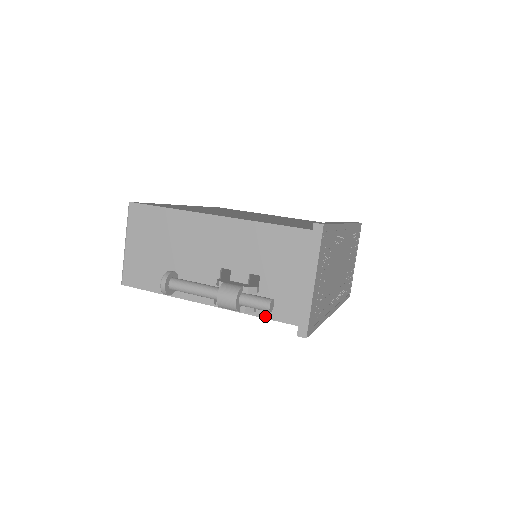
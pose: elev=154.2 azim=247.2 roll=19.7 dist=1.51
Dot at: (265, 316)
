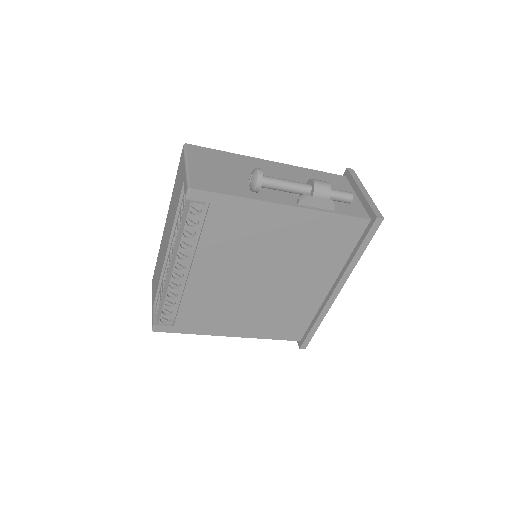
Dot at: (342, 213)
